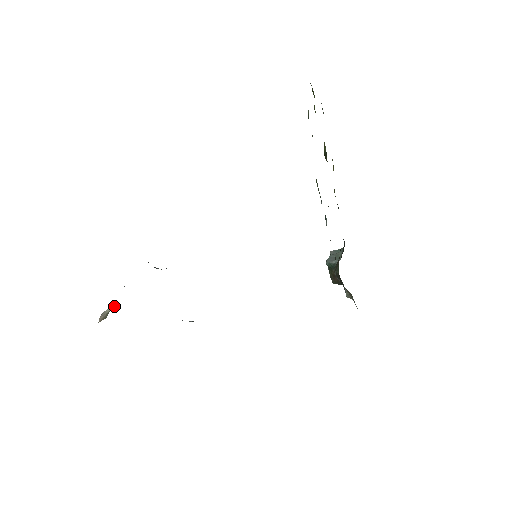
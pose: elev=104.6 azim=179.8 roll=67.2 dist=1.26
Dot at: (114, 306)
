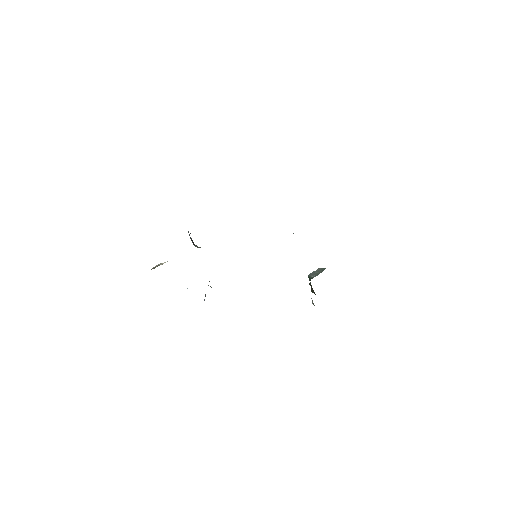
Dot at: (165, 262)
